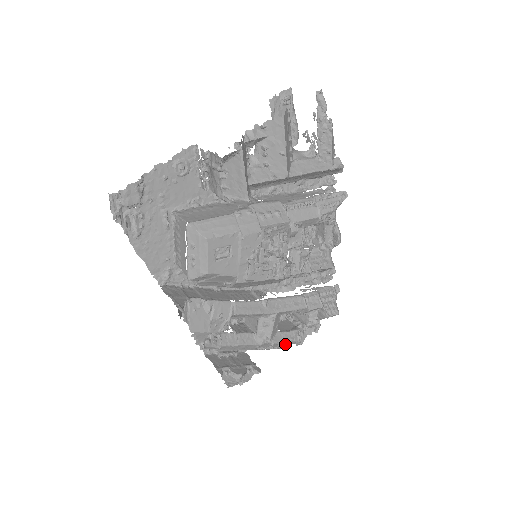
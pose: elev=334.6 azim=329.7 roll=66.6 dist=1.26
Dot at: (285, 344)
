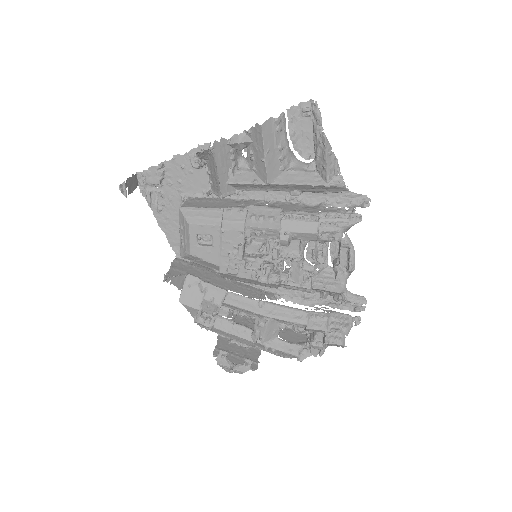
Dot at: (285, 354)
